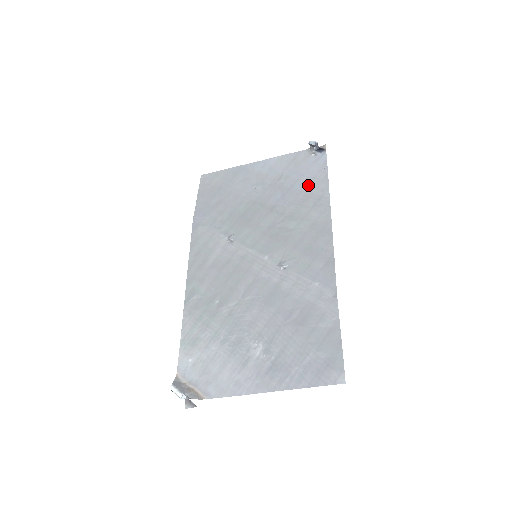
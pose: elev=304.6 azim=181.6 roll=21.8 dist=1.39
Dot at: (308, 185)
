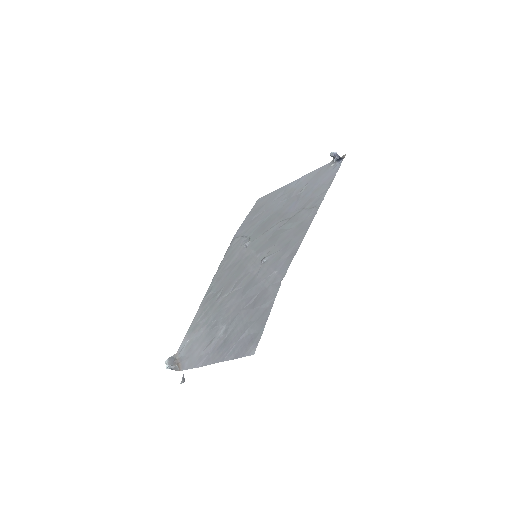
Dot at: (316, 191)
